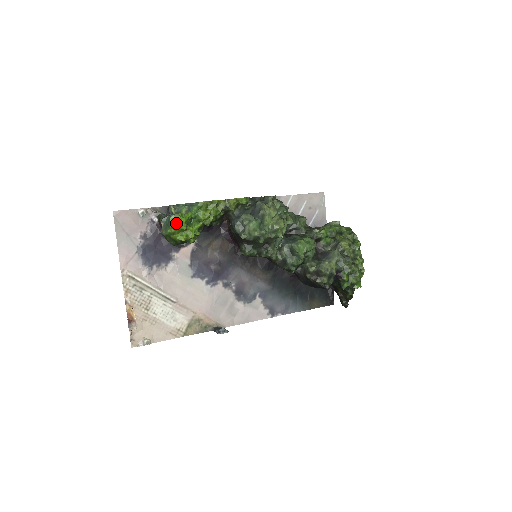
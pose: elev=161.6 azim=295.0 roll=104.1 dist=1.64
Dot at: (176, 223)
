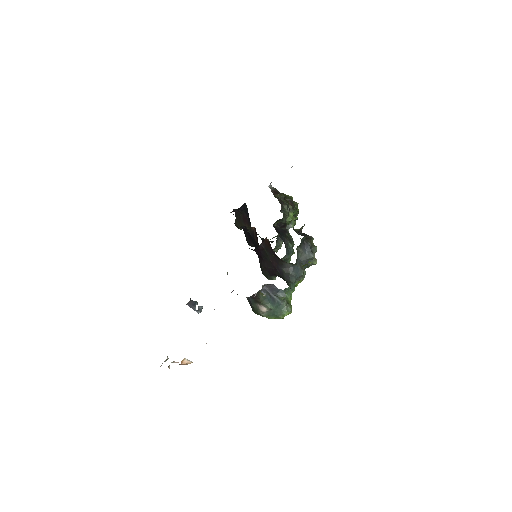
Dot at: occluded
